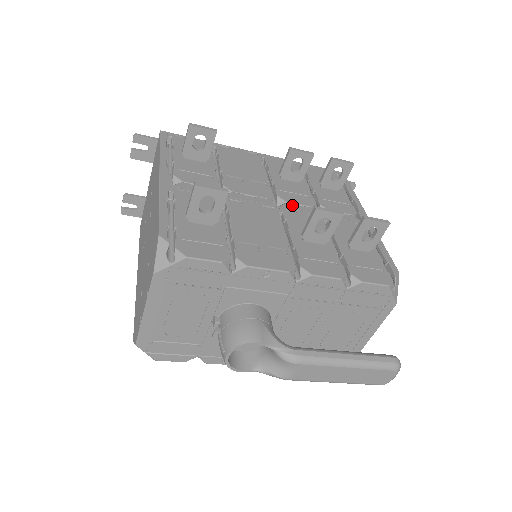
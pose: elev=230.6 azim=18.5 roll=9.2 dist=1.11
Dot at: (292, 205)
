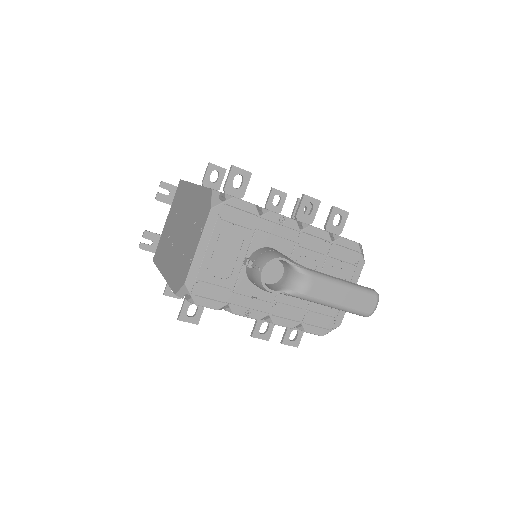
Dot at: occluded
